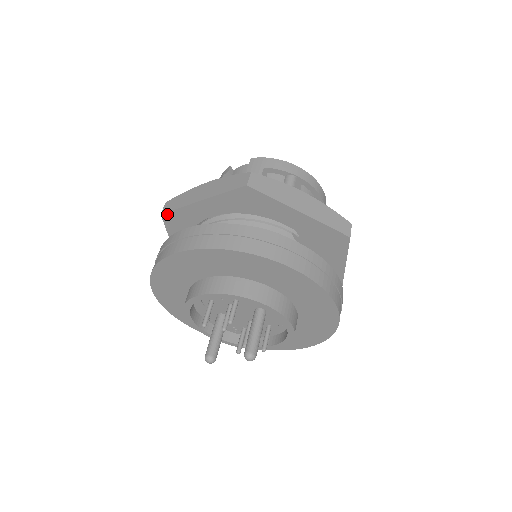
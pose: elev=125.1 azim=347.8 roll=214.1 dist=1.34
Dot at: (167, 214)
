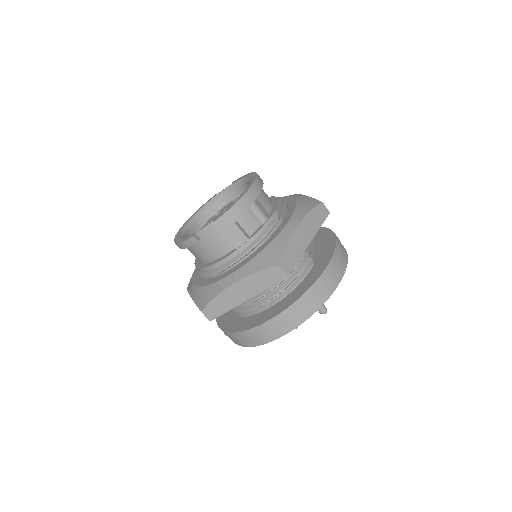
Dot at: (215, 317)
